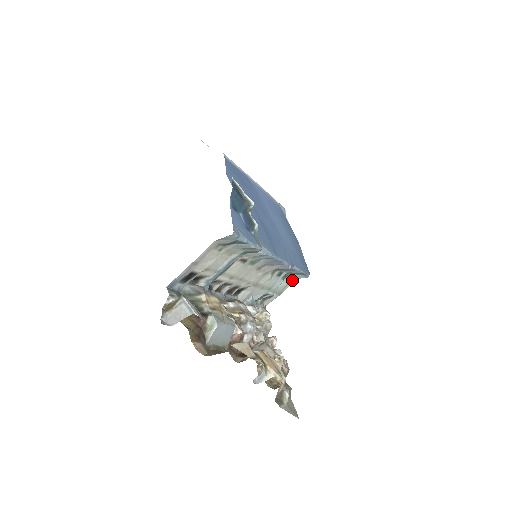
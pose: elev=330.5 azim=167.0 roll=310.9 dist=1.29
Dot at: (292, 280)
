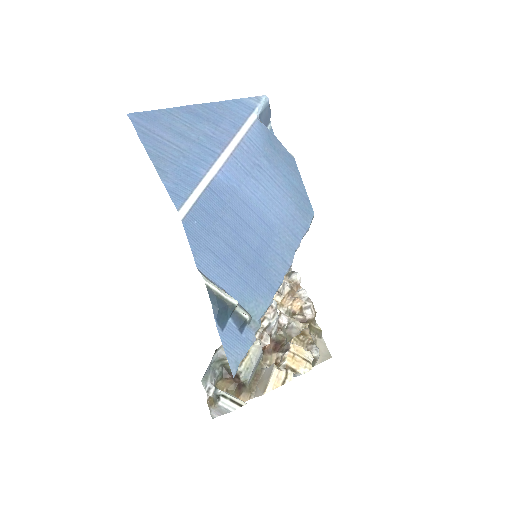
Dot at: occluded
